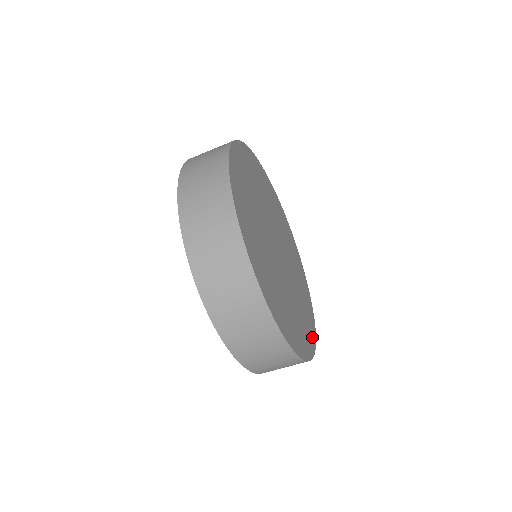
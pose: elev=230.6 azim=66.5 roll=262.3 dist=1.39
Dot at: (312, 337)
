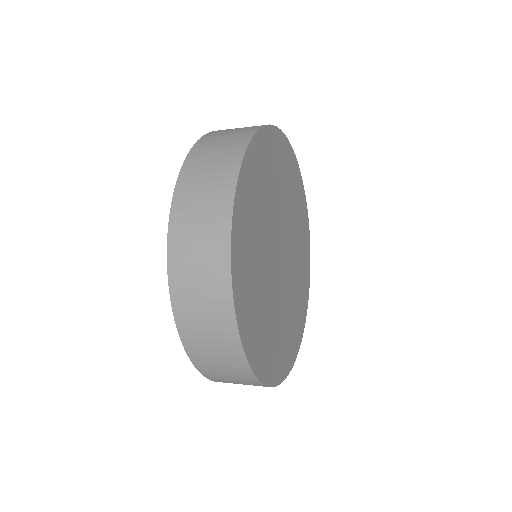
Dot at: (305, 302)
